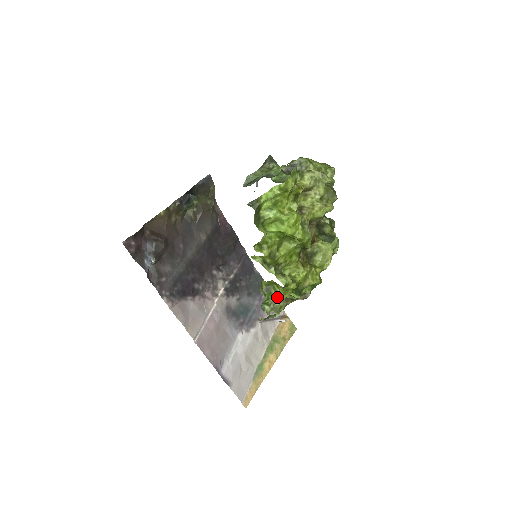
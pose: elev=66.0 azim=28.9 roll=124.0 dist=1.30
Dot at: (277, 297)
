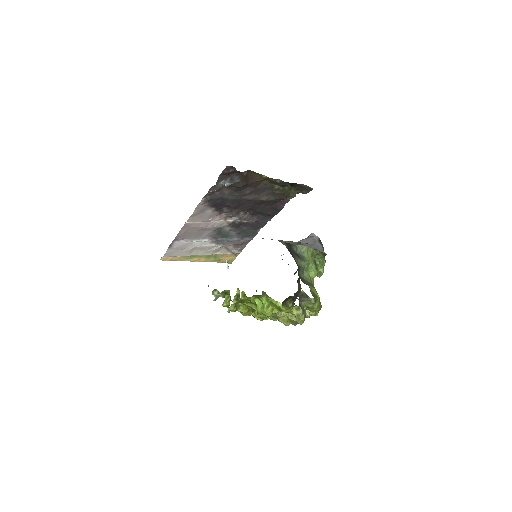
Dot at: occluded
